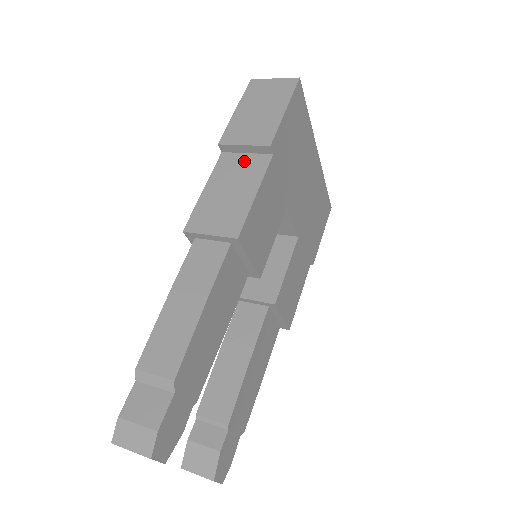
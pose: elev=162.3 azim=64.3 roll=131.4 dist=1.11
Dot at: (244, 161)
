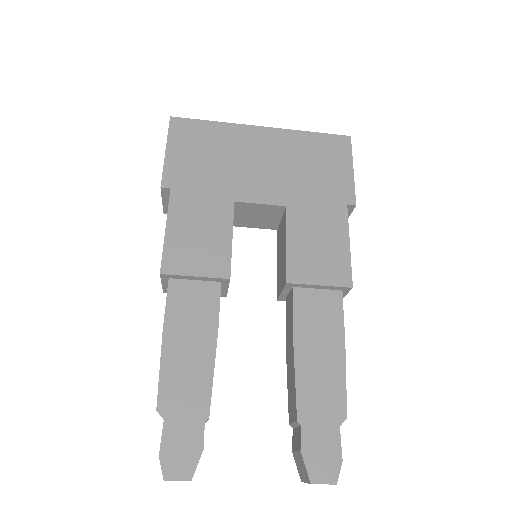
Dot at: occluded
